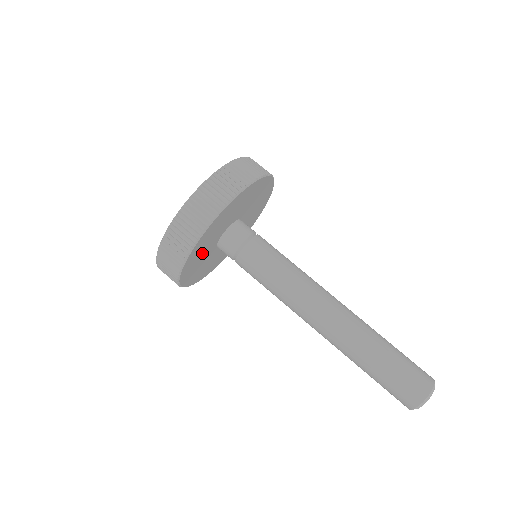
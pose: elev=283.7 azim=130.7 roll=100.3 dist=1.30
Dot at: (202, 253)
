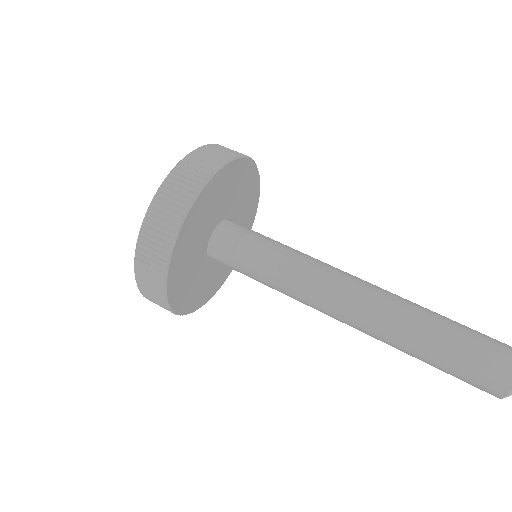
Dot at: (189, 275)
